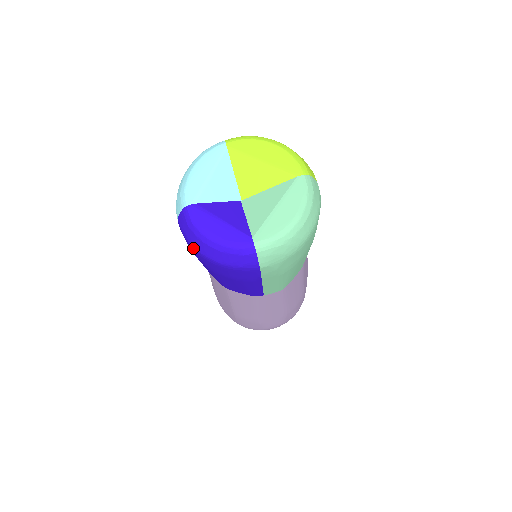
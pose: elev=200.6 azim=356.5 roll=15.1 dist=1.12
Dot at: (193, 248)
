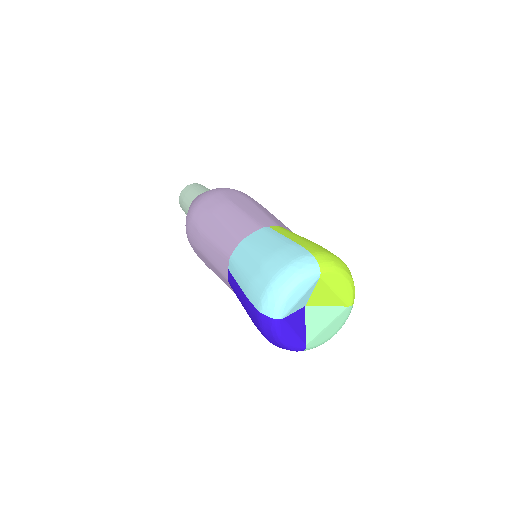
Dot at: (262, 332)
